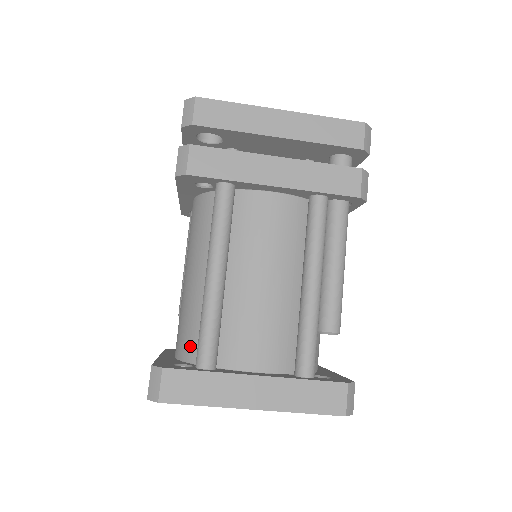
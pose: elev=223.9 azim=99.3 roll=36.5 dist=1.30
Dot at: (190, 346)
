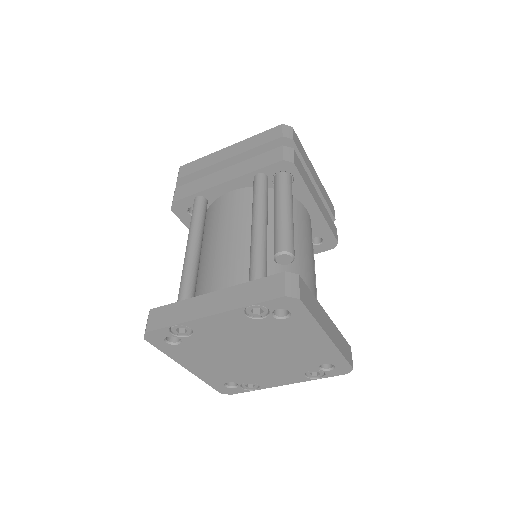
Dot at: occluded
